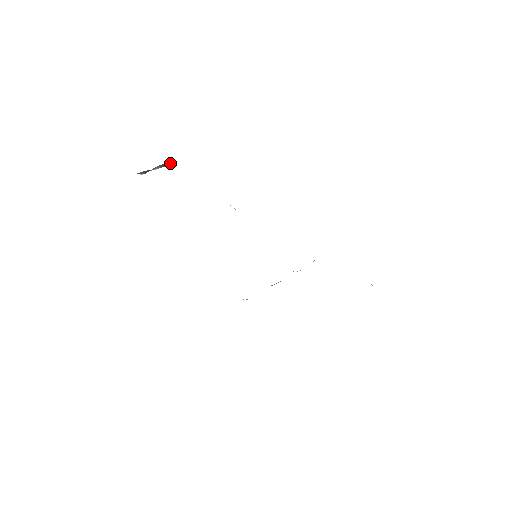
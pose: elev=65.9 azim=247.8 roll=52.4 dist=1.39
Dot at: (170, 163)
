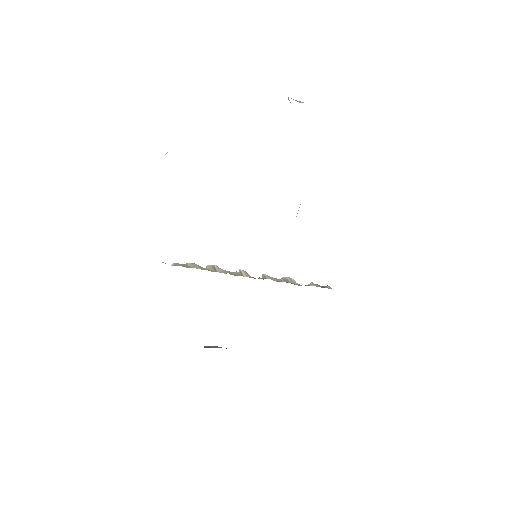
Dot at: occluded
